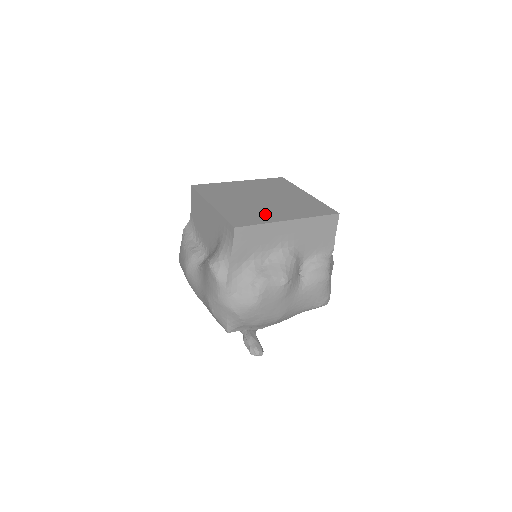
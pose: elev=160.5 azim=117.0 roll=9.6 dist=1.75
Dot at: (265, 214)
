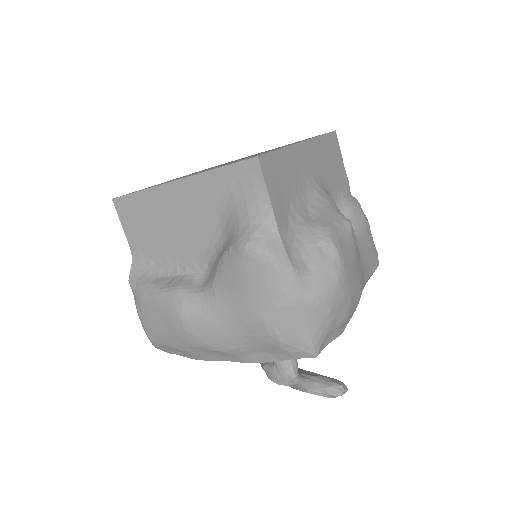
Dot at: occluded
